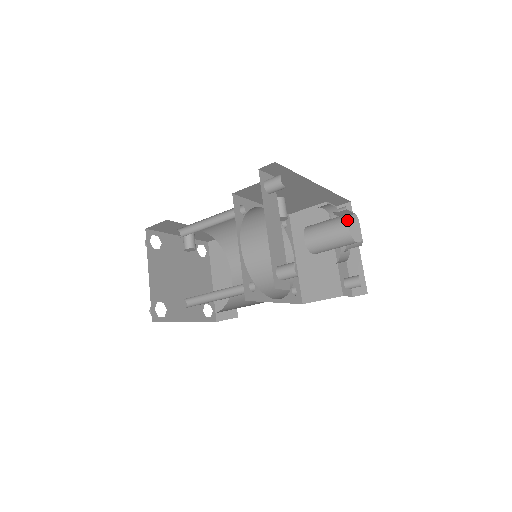
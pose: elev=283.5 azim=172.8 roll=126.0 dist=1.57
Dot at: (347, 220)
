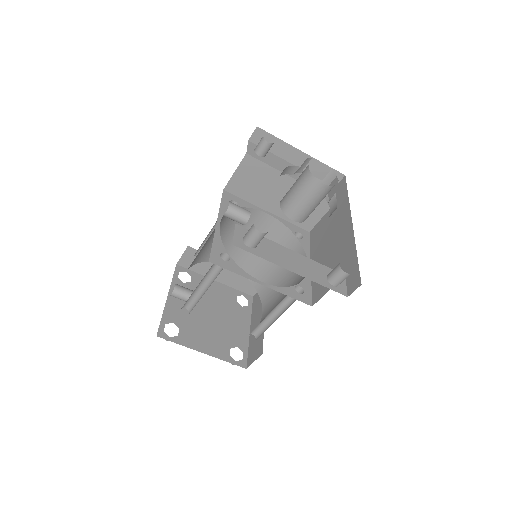
Dot at: (302, 167)
